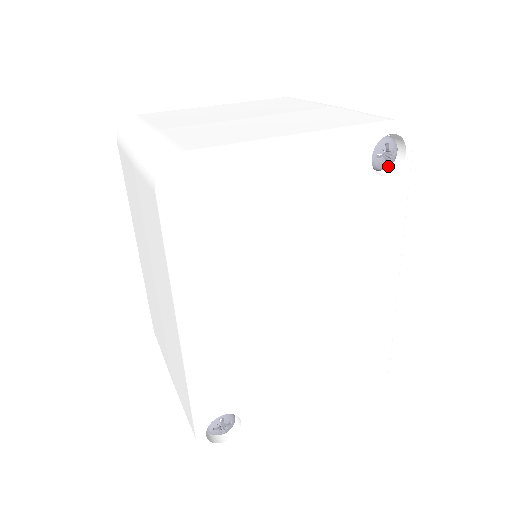
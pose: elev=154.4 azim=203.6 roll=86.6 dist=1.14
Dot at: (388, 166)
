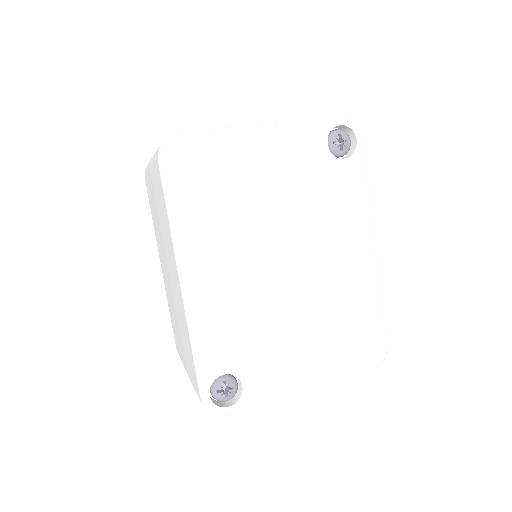
Dot at: (344, 152)
